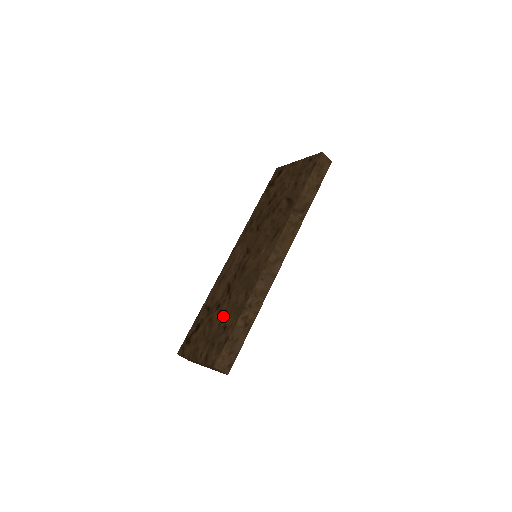
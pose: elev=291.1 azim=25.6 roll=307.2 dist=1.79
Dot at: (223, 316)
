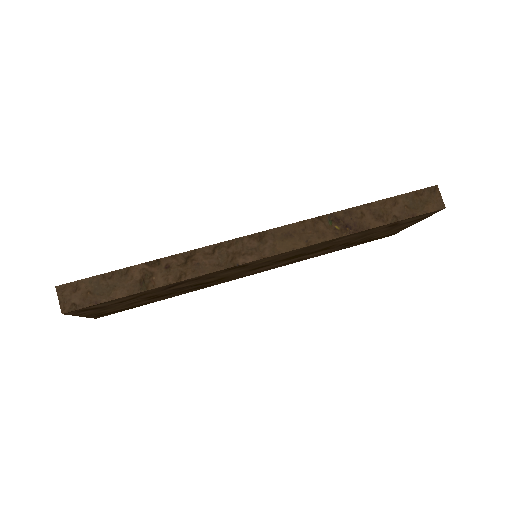
Dot at: occluded
